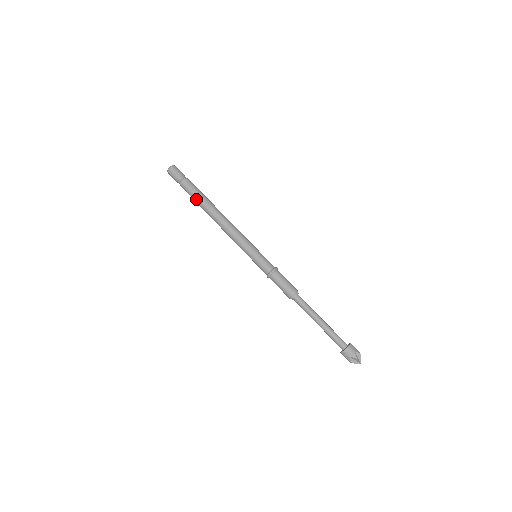
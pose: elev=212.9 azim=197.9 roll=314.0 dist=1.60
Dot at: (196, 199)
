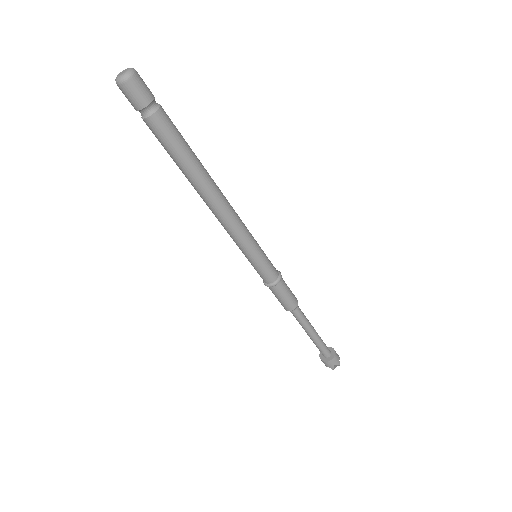
Dot at: (180, 156)
